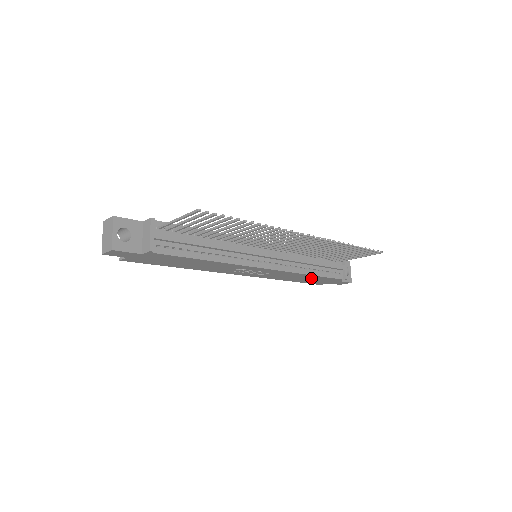
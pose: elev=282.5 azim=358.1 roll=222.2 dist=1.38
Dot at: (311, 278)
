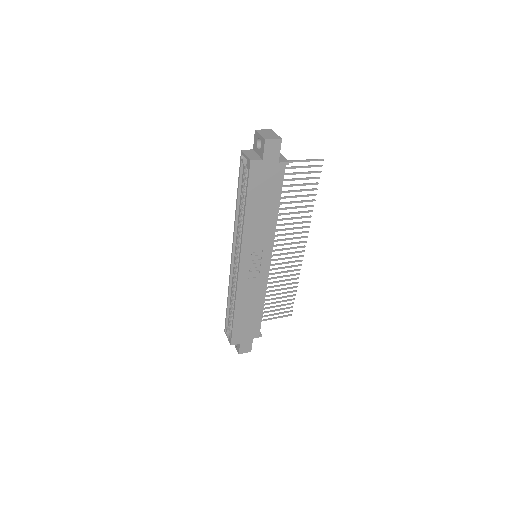
Dot at: (252, 315)
